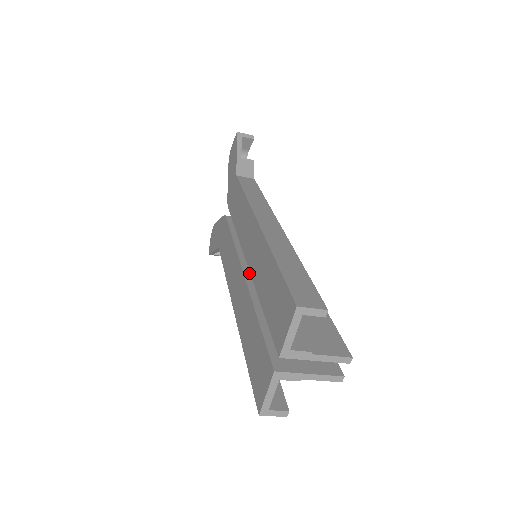
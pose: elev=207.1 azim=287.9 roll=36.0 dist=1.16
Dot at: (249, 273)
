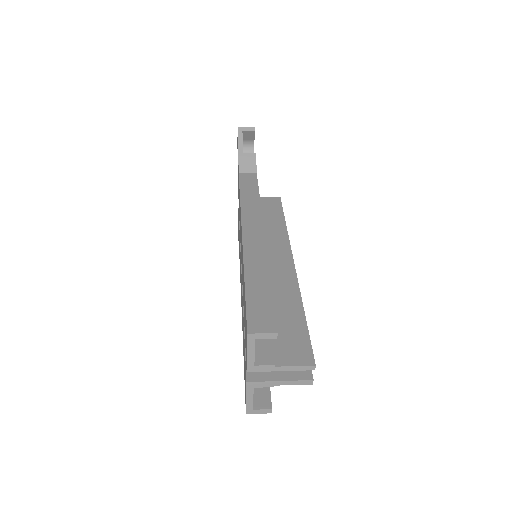
Dot at: occluded
